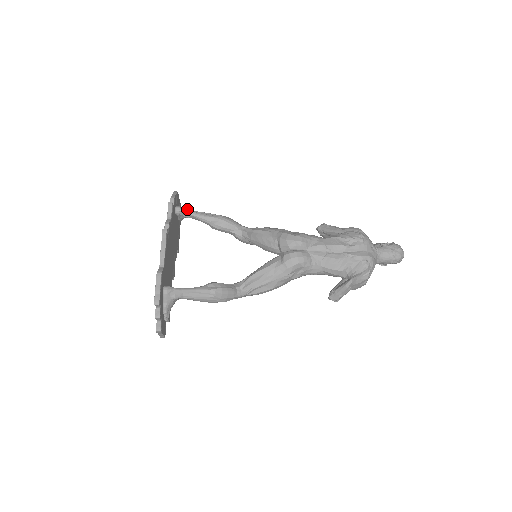
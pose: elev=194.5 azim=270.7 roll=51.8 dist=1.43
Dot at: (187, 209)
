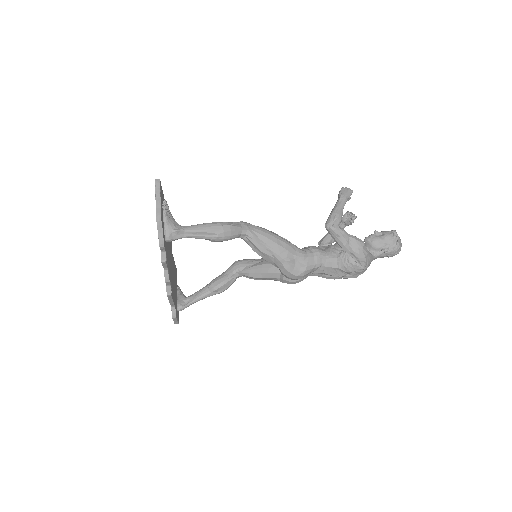
Dot at: (178, 234)
